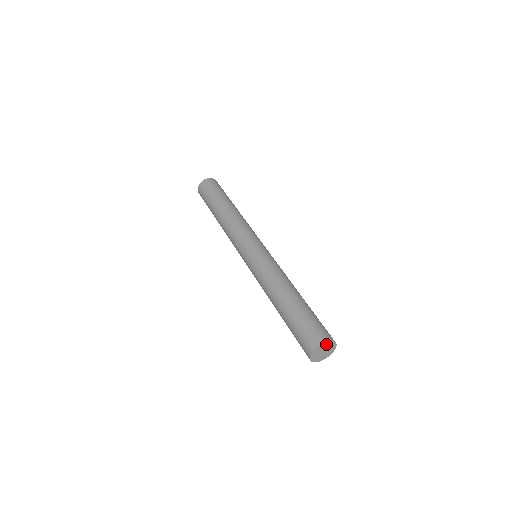
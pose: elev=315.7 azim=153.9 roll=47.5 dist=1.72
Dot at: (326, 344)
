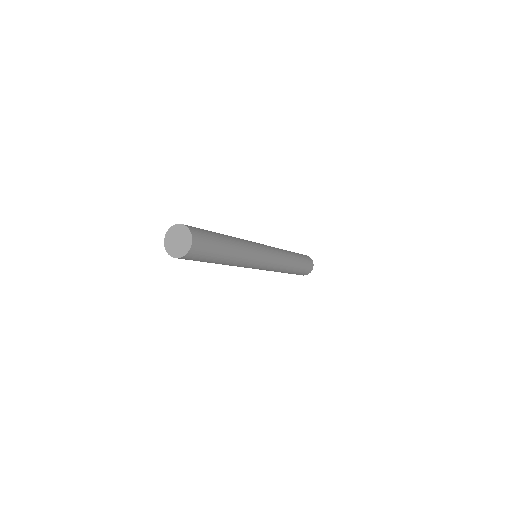
Dot at: (188, 233)
